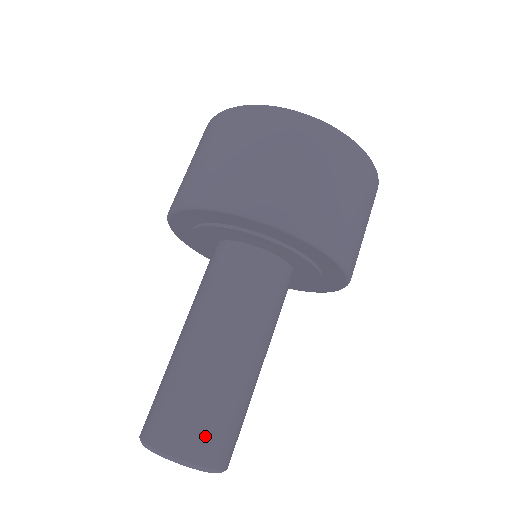
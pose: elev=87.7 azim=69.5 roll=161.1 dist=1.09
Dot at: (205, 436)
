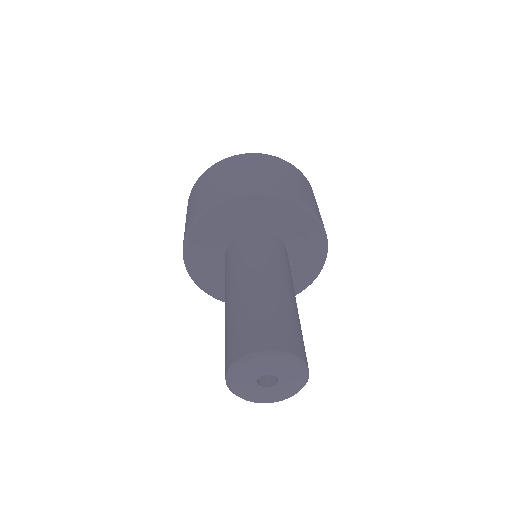
Dot at: (265, 332)
